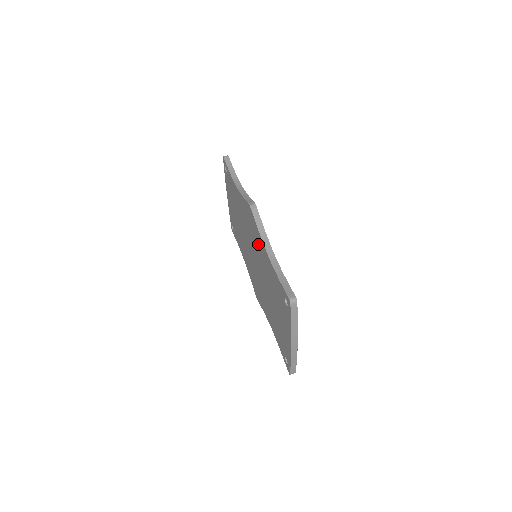
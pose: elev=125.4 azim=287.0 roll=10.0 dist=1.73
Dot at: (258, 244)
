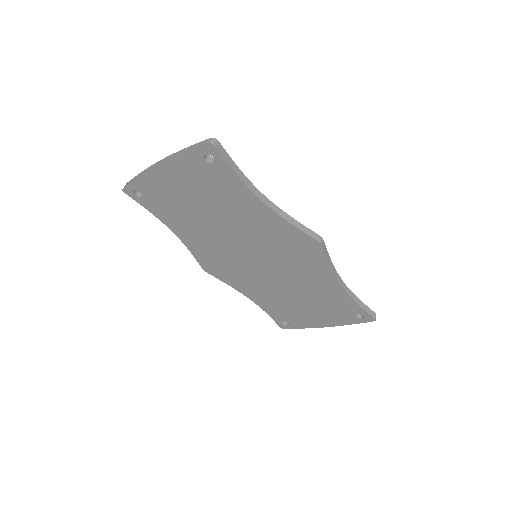
Dot at: (307, 268)
